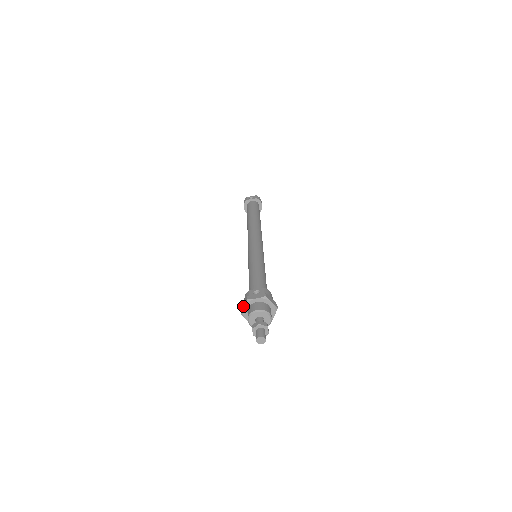
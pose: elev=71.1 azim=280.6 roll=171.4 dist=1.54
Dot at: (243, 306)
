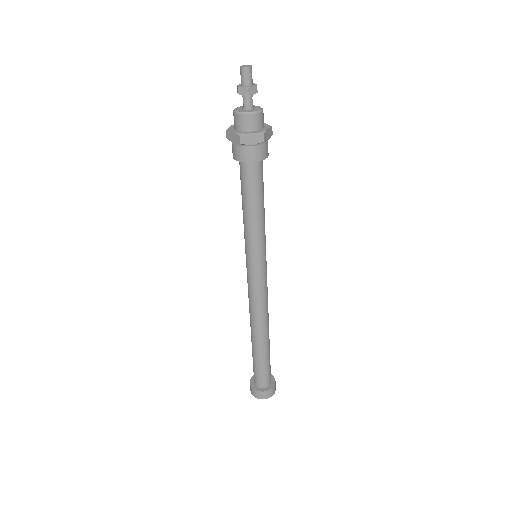
Dot at: occluded
